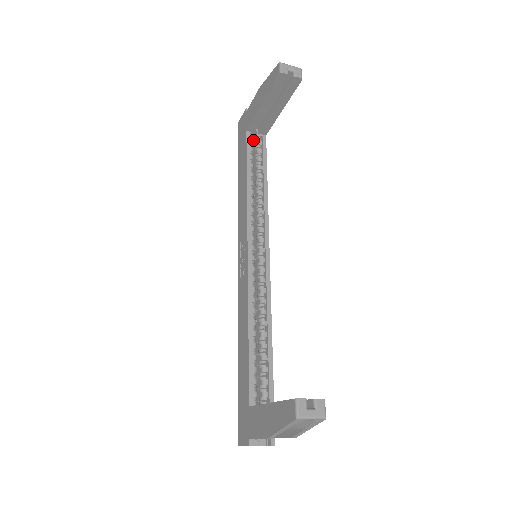
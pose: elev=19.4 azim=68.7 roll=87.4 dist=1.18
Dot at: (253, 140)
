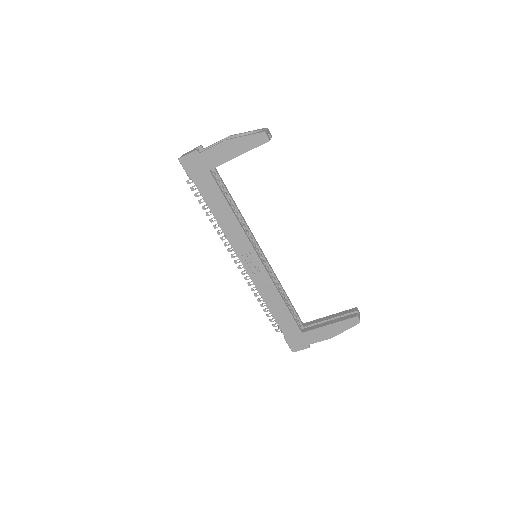
Dot at: occluded
